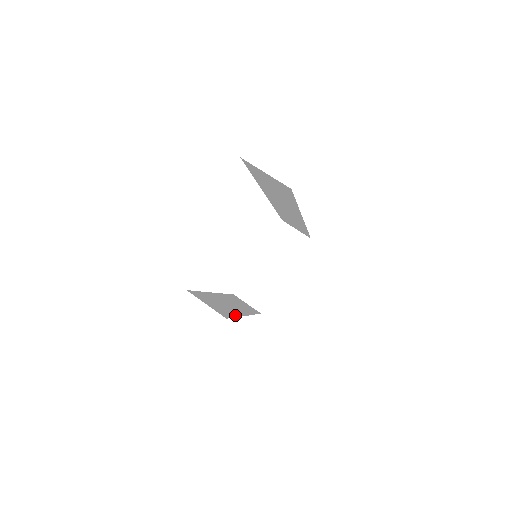
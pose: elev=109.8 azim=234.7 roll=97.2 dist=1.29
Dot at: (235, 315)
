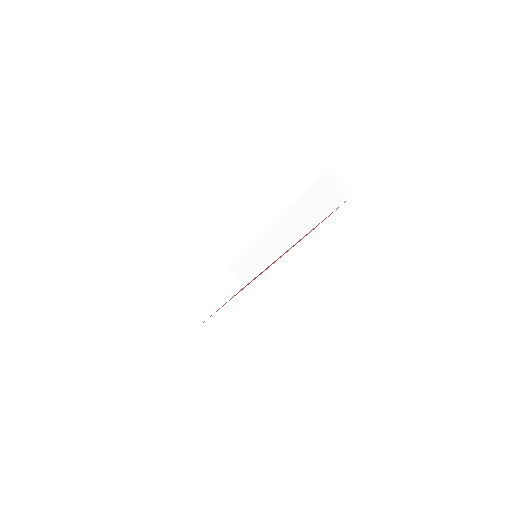
Dot at: occluded
